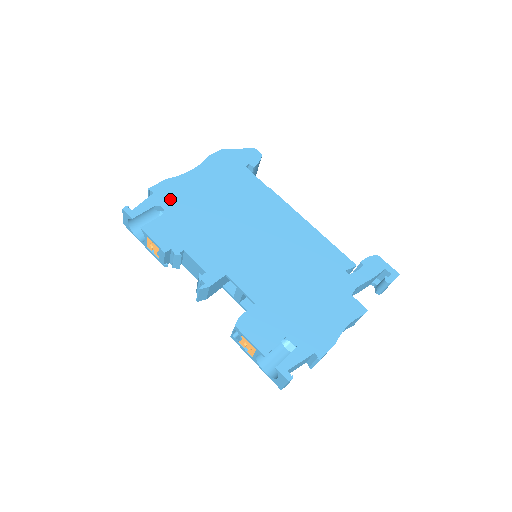
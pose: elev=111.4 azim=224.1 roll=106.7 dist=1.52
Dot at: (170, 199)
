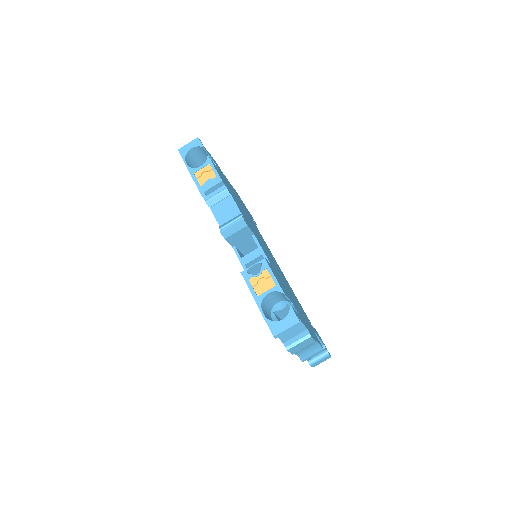
Dot at: (220, 171)
